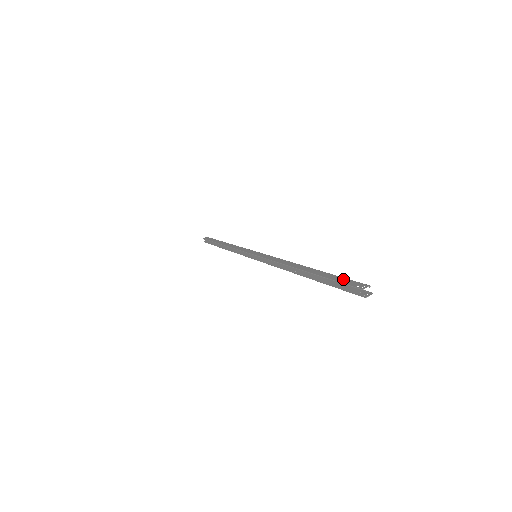
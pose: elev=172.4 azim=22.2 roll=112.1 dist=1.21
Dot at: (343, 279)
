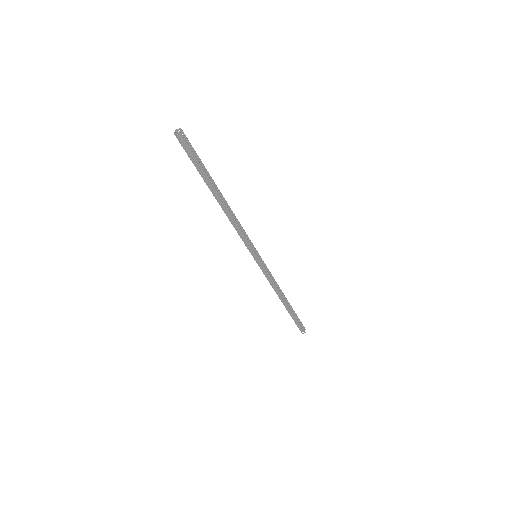
Dot at: (193, 152)
